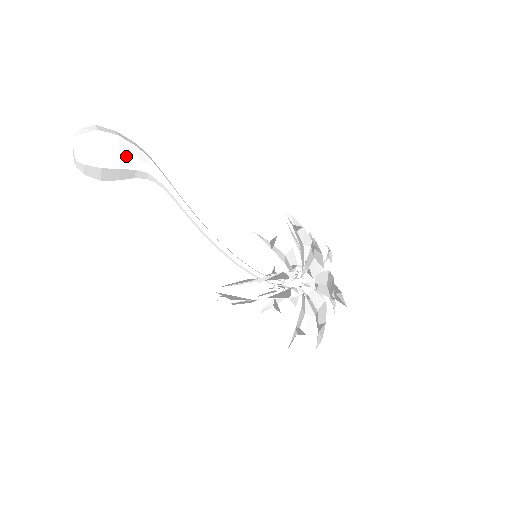
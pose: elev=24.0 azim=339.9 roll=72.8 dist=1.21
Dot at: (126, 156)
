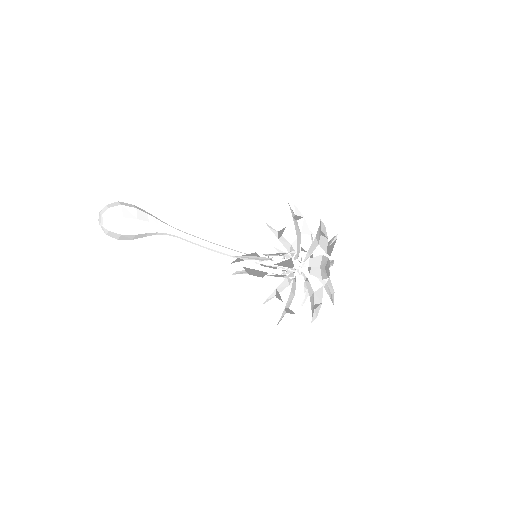
Dot at: (141, 212)
